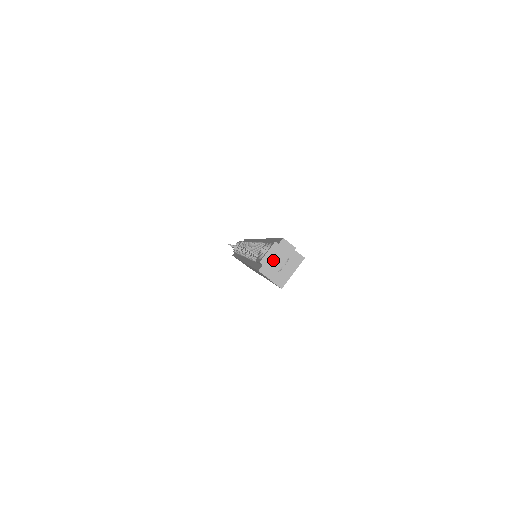
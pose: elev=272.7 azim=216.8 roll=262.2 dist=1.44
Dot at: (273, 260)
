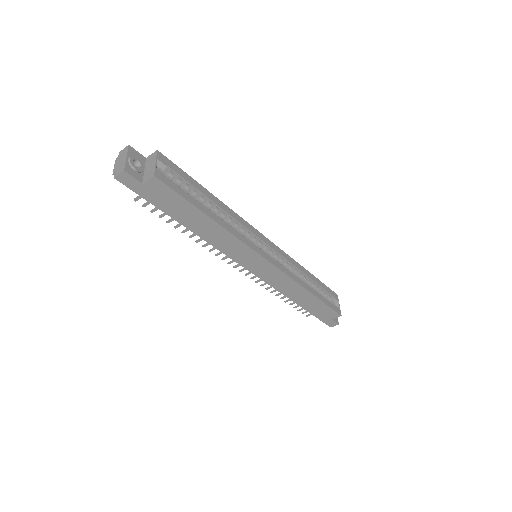
Dot at: (119, 164)
